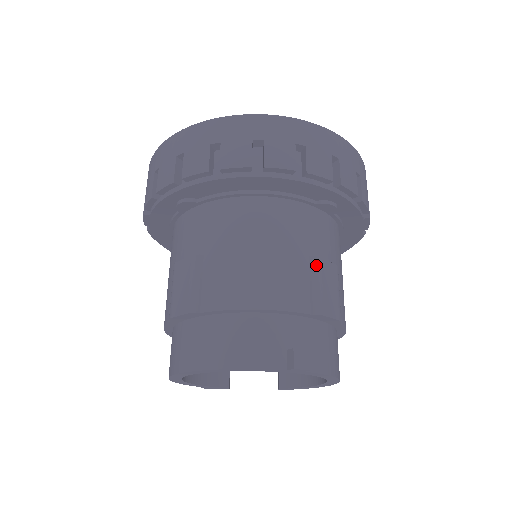
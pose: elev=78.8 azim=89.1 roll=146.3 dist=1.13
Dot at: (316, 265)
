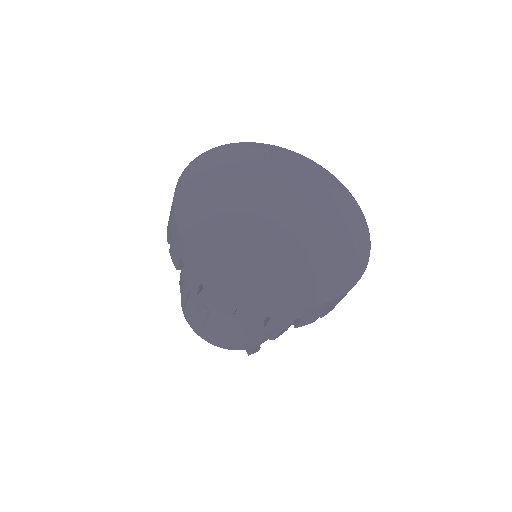
Dot at: occluded
